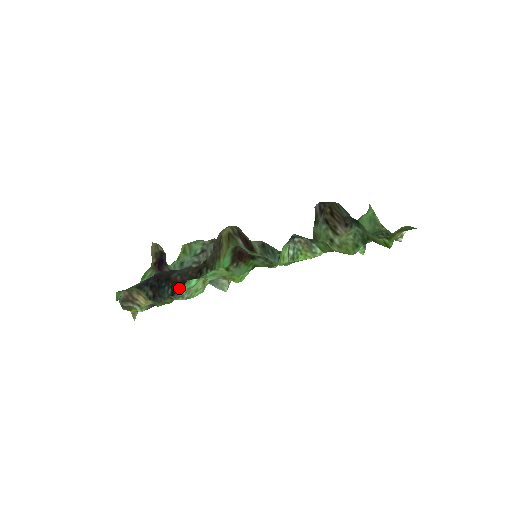
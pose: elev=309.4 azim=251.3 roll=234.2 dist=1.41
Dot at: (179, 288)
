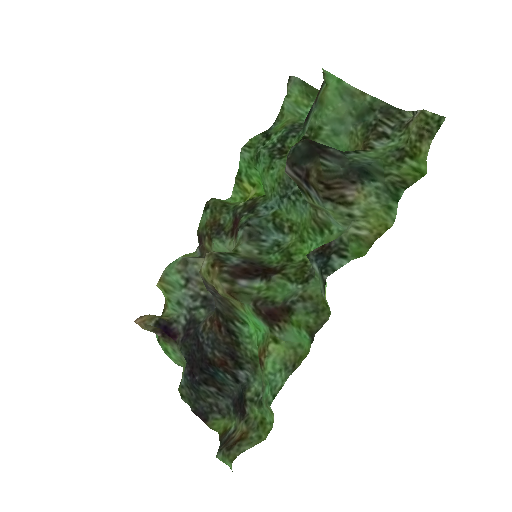
Dot at: (233, 367)
